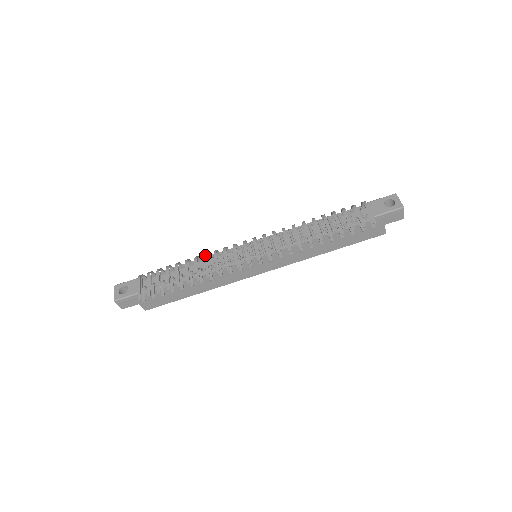
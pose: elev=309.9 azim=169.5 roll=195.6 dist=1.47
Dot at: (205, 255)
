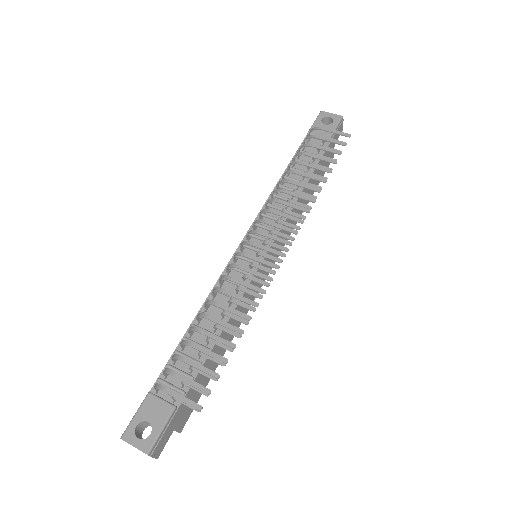
Dot at: (220, 290)
